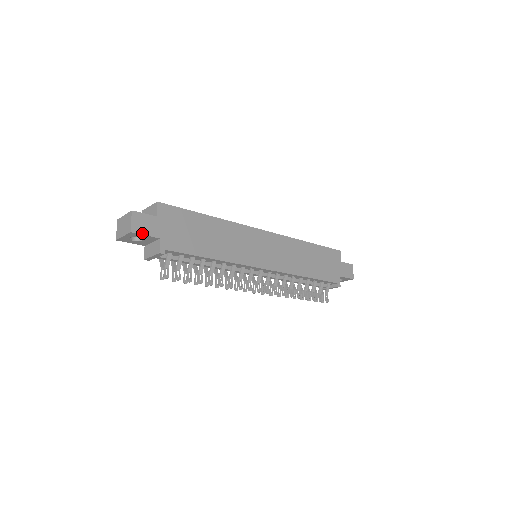
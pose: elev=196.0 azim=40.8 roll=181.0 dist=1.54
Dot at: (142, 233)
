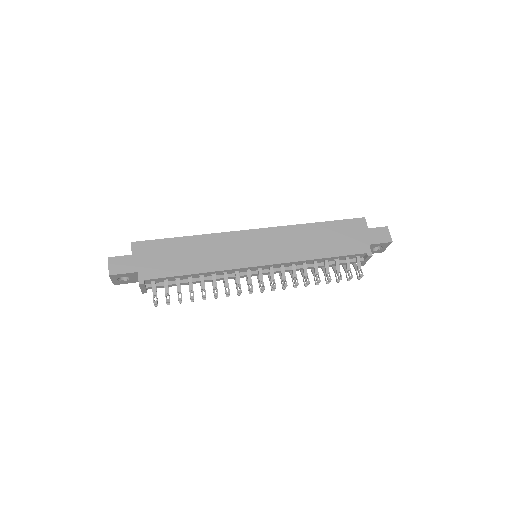
Dot at: (120, 273)
